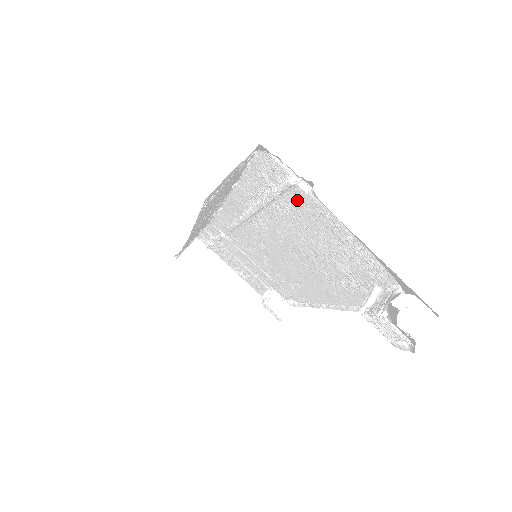
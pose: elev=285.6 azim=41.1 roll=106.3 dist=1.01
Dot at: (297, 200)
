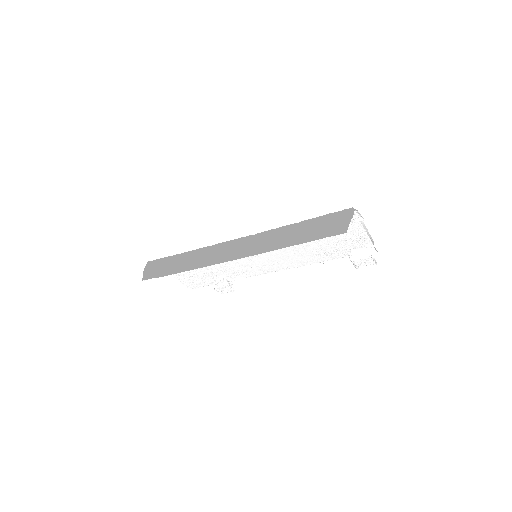
Dot at: occluded
